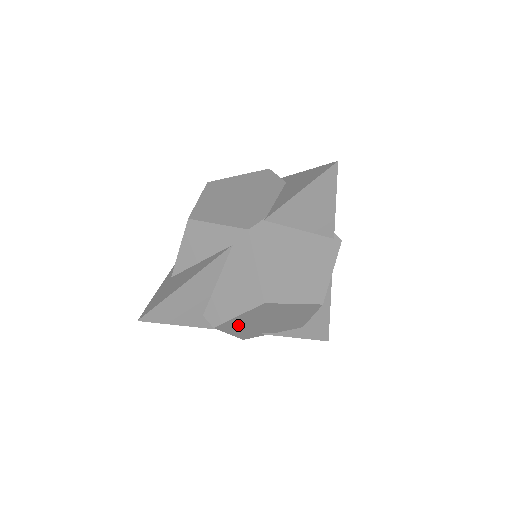
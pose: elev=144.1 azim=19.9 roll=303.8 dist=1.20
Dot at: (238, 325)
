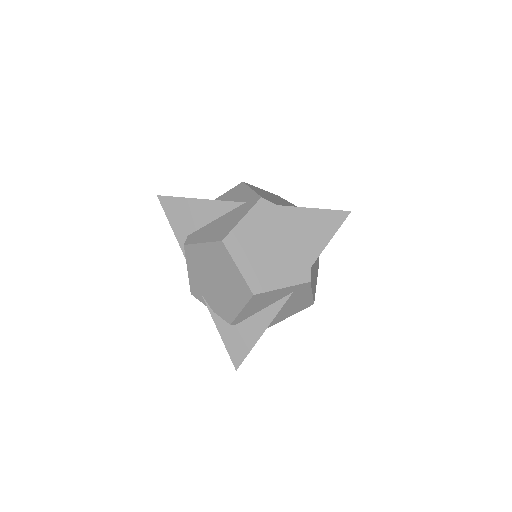
Dot at: (197, 260)
